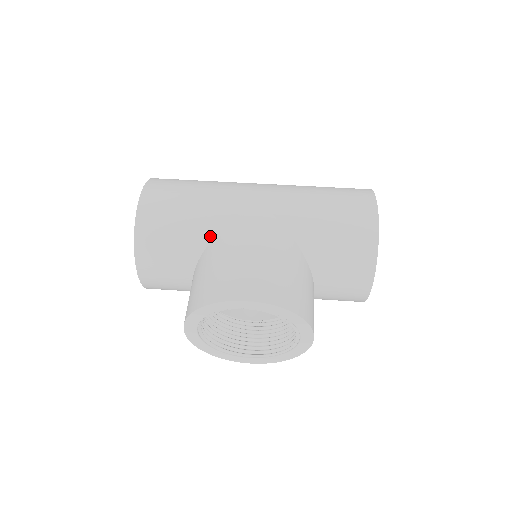
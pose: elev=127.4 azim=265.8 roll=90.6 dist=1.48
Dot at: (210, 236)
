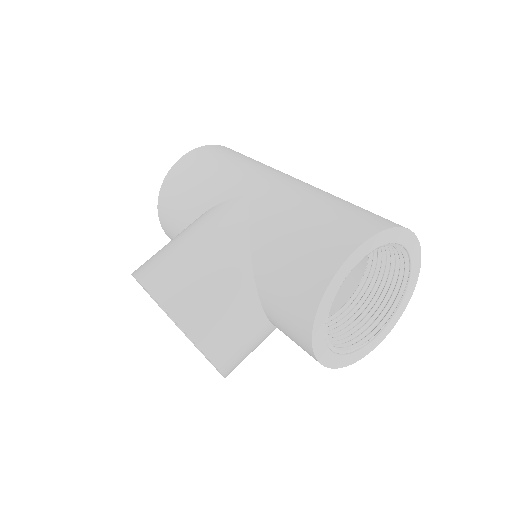
Dot at: (197, 214)
